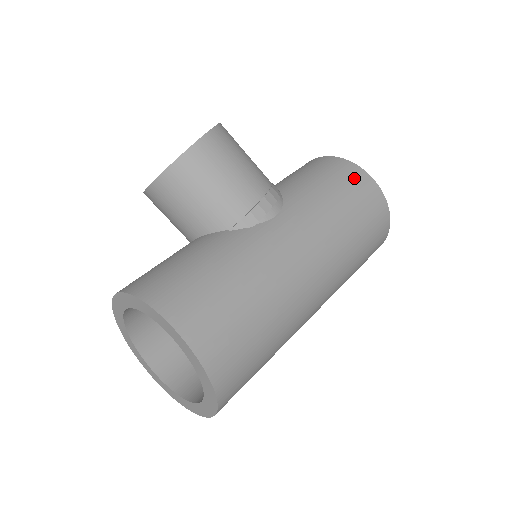
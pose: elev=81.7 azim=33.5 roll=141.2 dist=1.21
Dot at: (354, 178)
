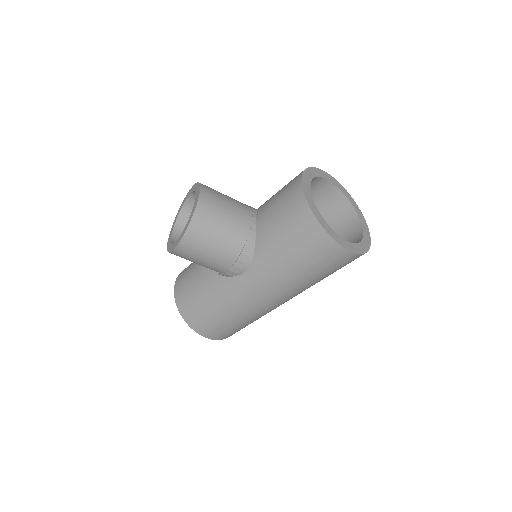
Dot at: (314, 242)
